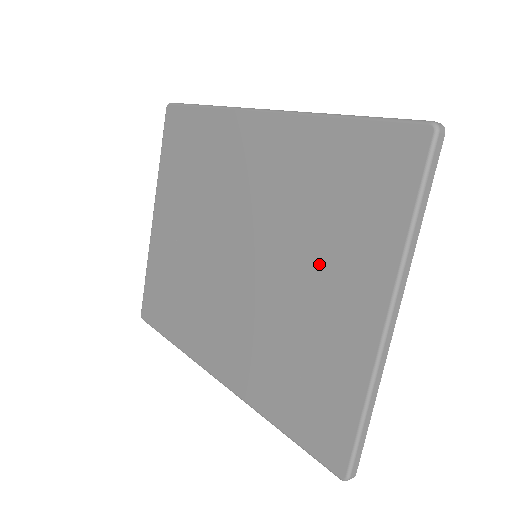
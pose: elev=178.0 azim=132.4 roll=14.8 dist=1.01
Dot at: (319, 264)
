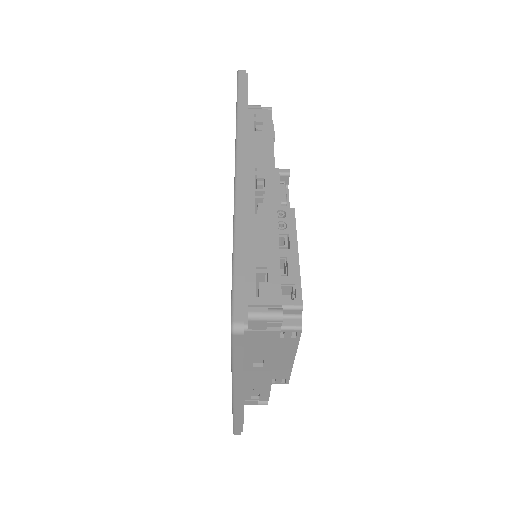
Dot at: occluded
